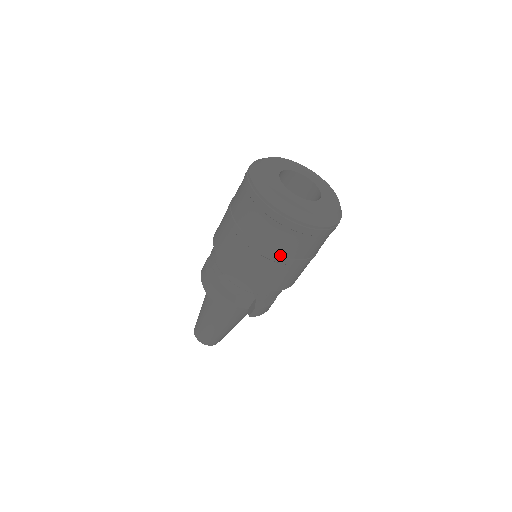
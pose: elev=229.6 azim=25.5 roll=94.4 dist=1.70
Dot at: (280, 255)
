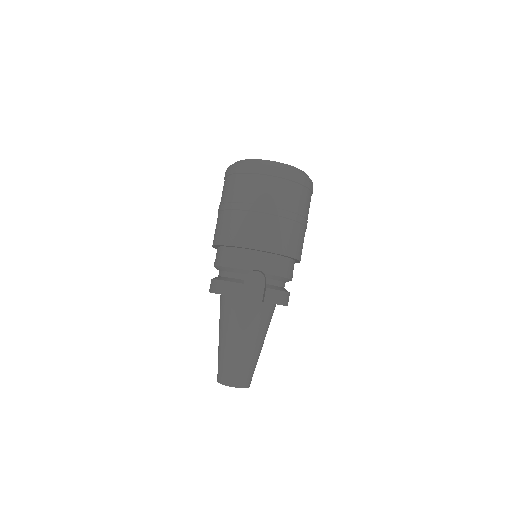
Dot at: (268, 205)
